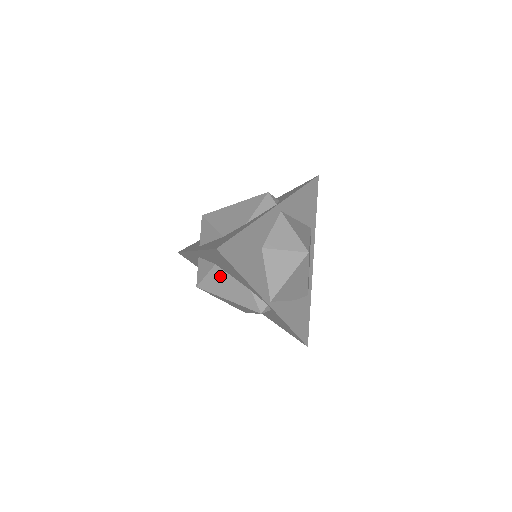
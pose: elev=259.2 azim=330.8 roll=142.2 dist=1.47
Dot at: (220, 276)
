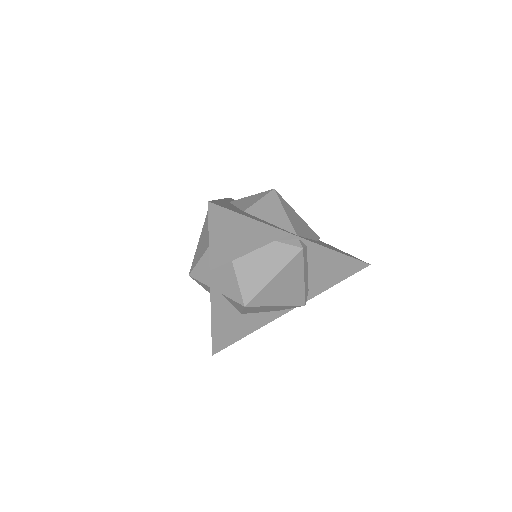
Dot at: (246, 266)
